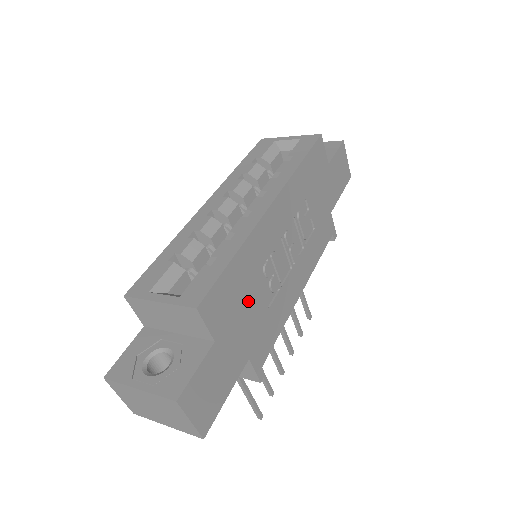
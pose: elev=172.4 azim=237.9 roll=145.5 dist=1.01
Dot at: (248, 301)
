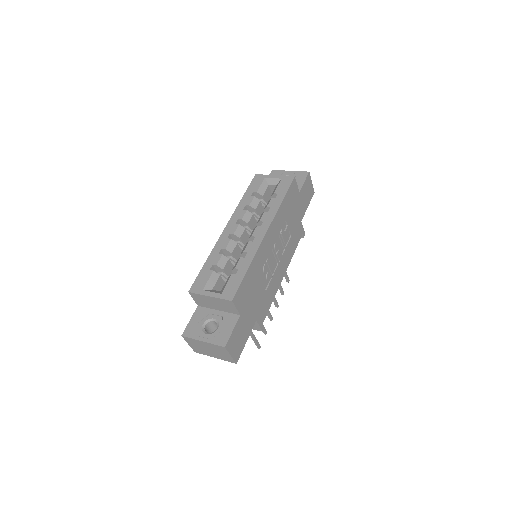
Dot at: (255, 290)
